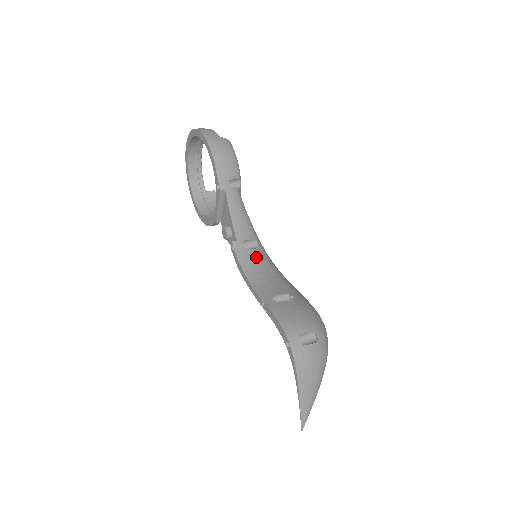
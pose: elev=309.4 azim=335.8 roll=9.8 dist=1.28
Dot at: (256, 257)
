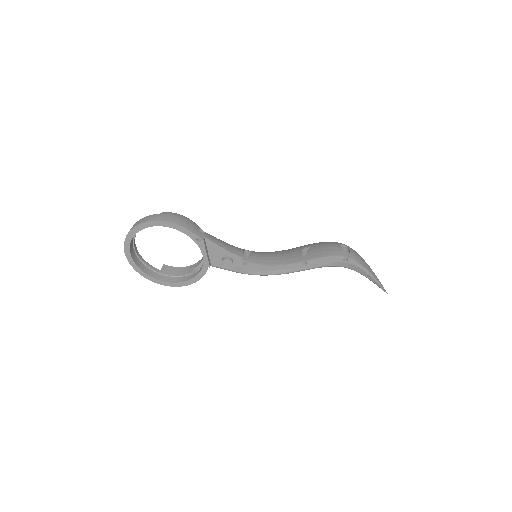
Dot at: (259, 255)
